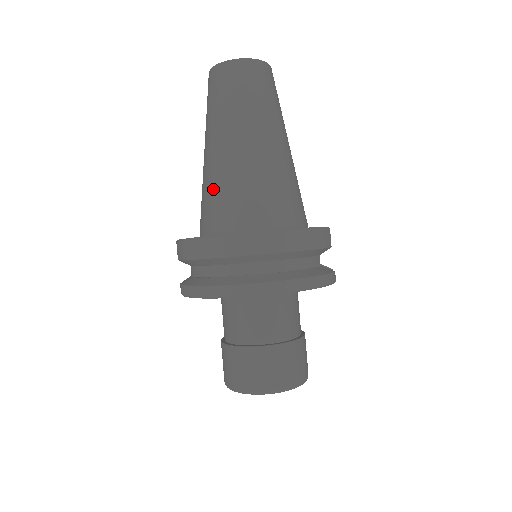
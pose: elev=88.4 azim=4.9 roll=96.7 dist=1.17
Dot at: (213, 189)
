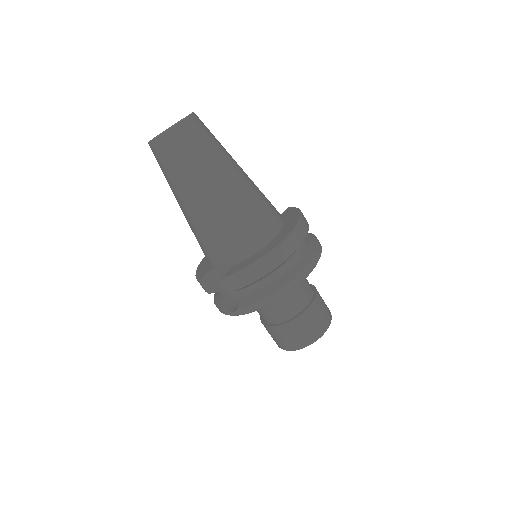
Dot at: (233, 222)
